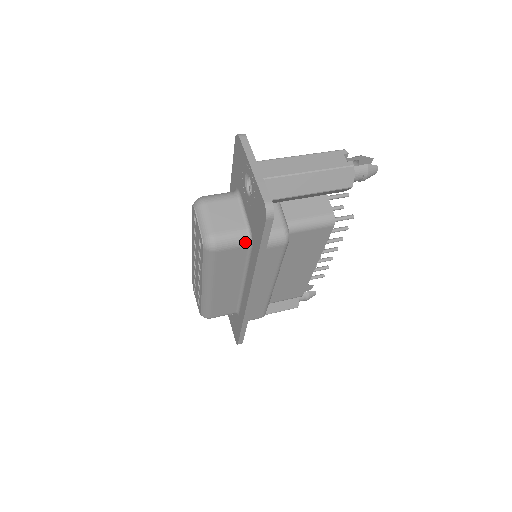
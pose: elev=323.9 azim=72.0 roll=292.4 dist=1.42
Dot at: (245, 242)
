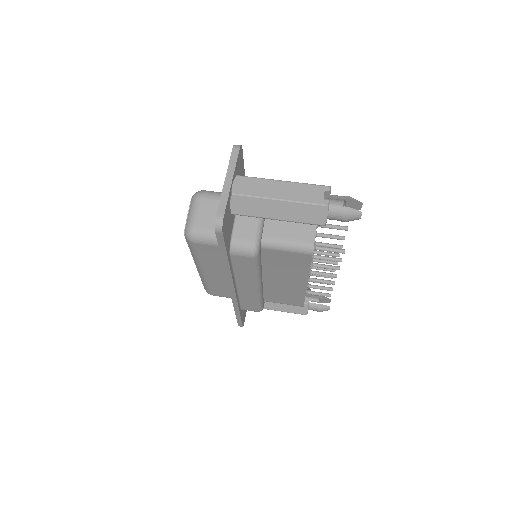
Dot at: occluded
